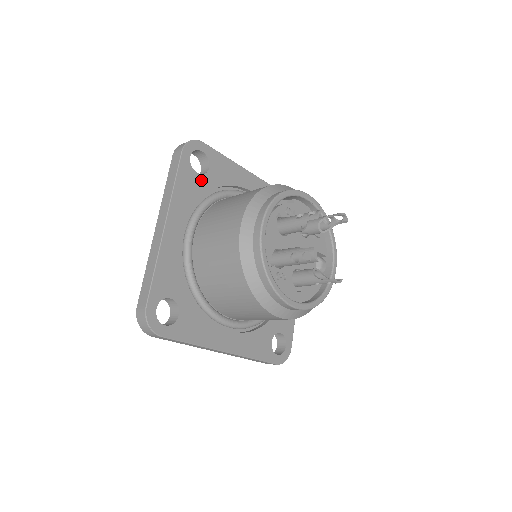
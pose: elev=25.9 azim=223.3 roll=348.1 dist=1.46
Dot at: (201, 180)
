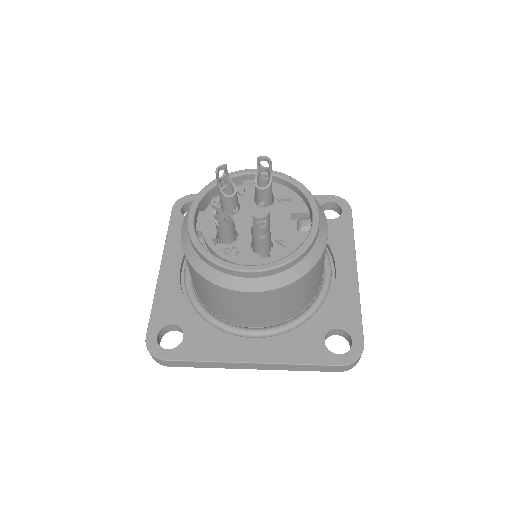
Dot at: occluded
